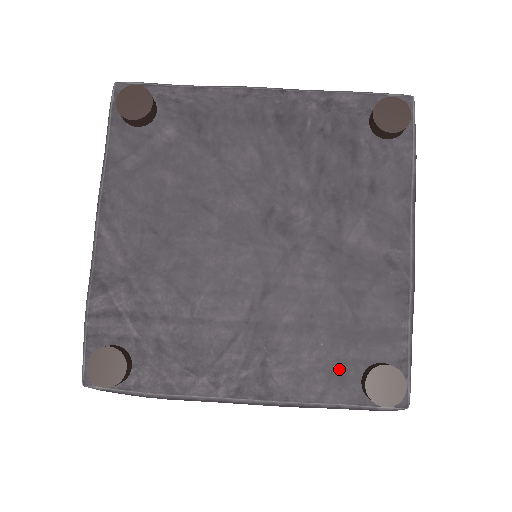
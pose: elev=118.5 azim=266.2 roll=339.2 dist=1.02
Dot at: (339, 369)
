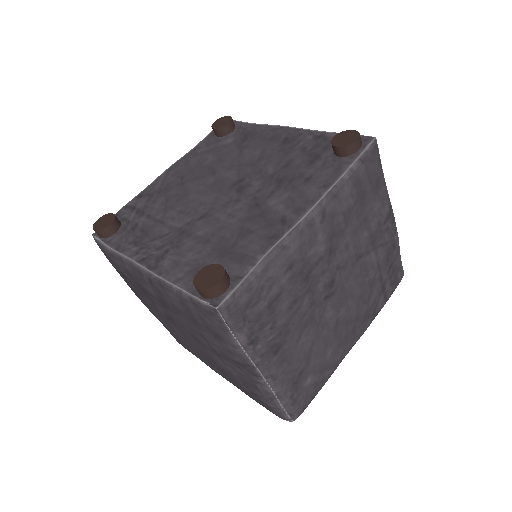
Dot at: (200, 269)
